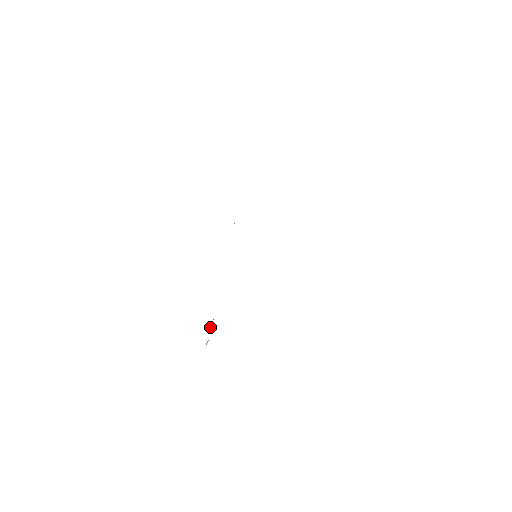
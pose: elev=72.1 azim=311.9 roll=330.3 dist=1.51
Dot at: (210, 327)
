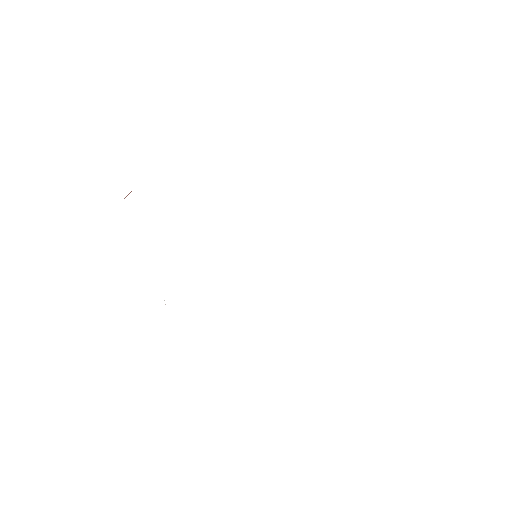
Dot at: occluded
